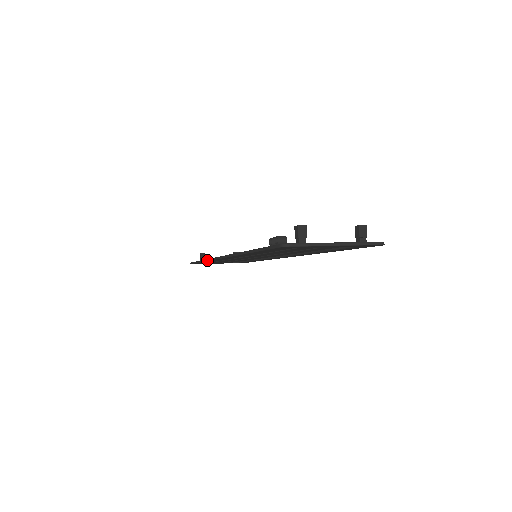
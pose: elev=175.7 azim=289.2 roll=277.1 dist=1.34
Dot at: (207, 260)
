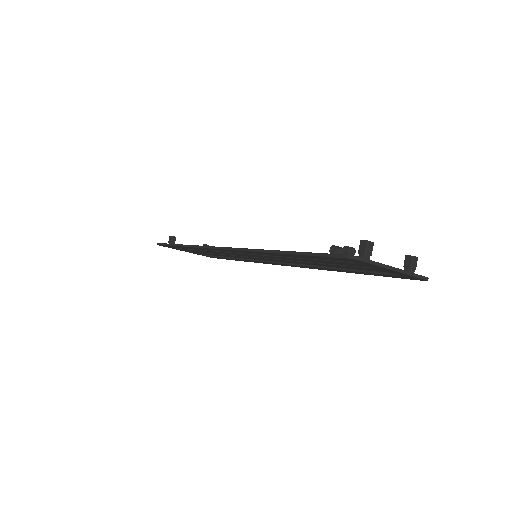
Dot at: (195, 246)
